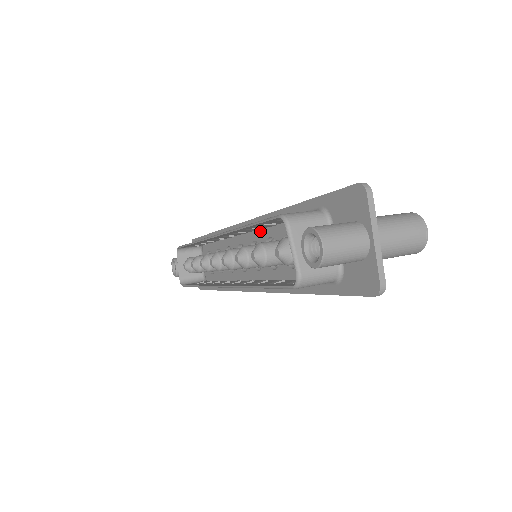
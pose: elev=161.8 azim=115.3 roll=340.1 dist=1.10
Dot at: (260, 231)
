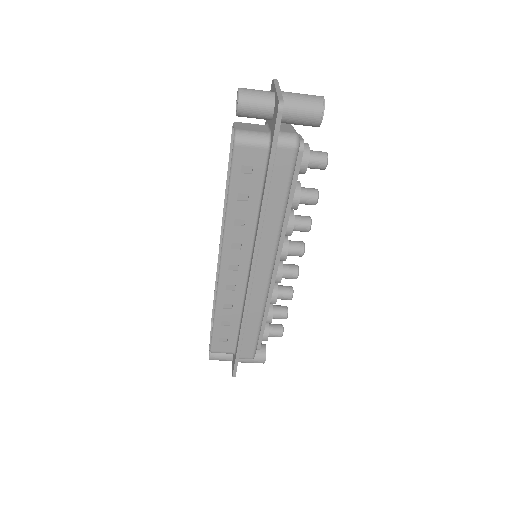
Dot at: occluded
